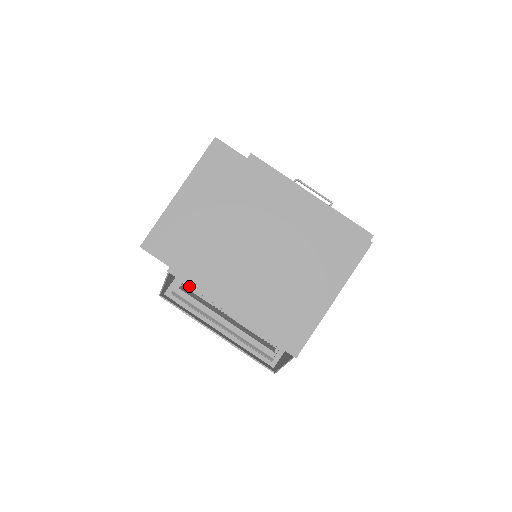
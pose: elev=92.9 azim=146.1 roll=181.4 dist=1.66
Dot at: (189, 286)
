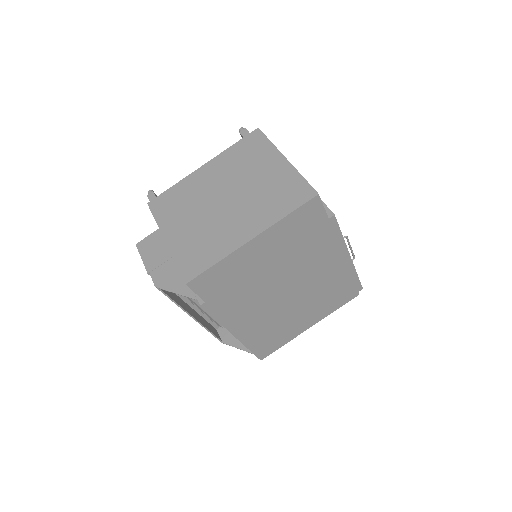
Dot at: (213, 317)
